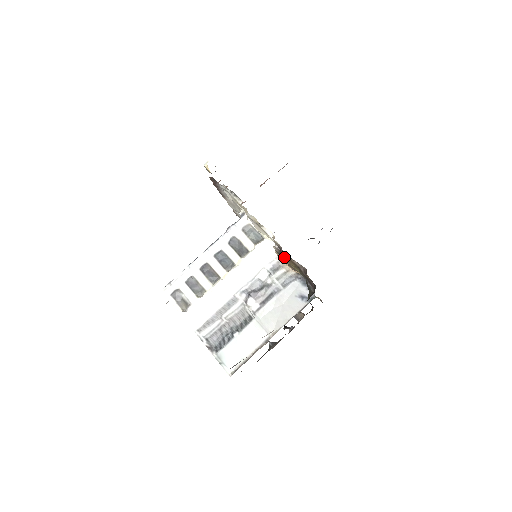
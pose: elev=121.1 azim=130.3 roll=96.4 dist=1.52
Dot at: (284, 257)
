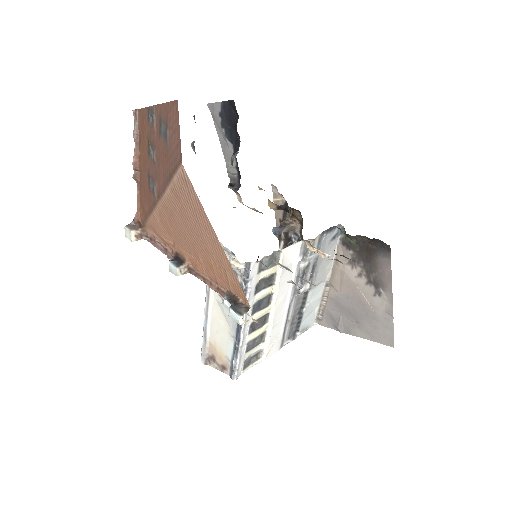
Dot at: occluded
